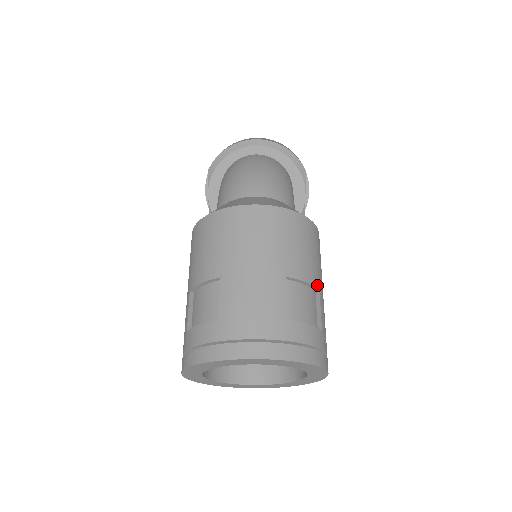
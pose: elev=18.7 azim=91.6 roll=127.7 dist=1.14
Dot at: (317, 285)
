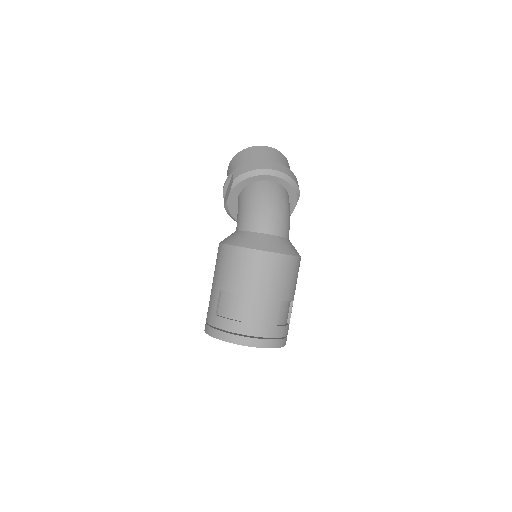
Dot at: (293, 298)
